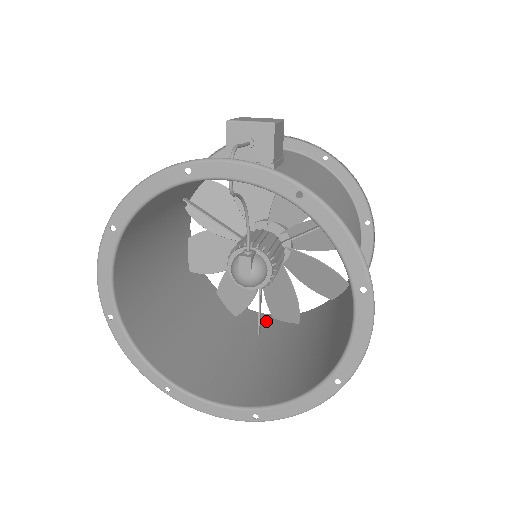
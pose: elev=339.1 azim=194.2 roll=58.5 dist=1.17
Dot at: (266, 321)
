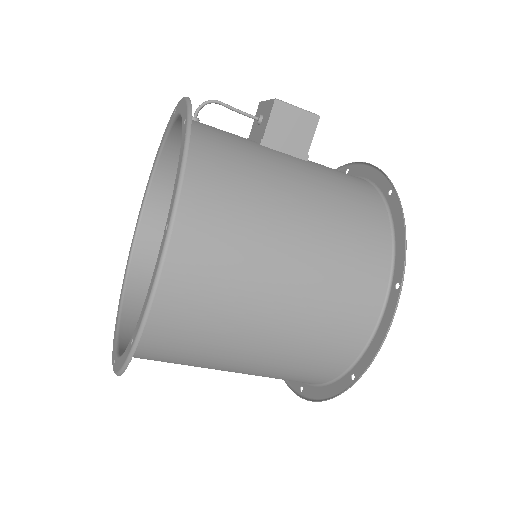
Dot at: occluded
